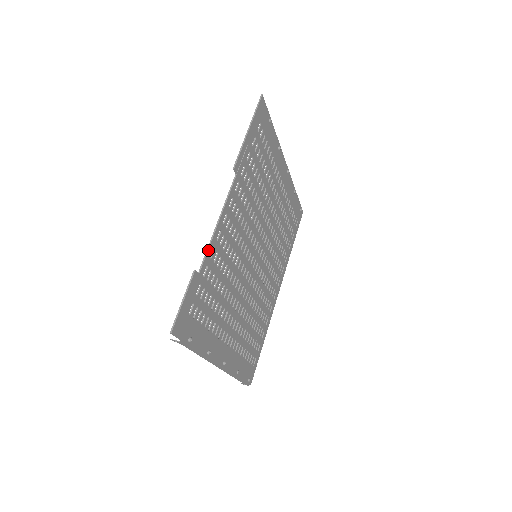
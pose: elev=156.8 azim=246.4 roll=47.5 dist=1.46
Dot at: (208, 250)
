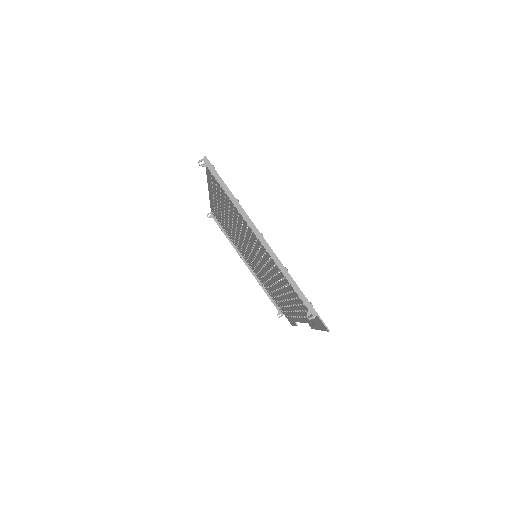
Dot at: occluded
